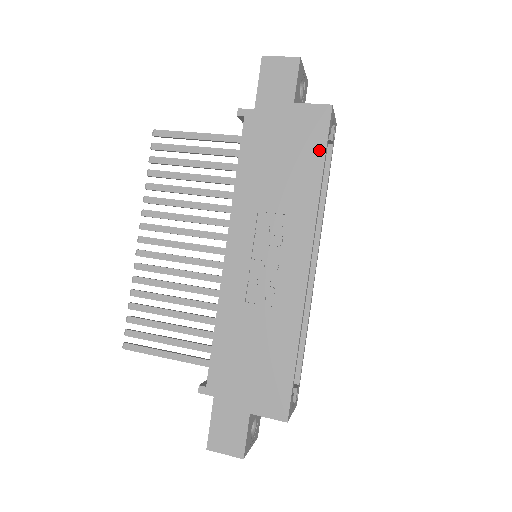
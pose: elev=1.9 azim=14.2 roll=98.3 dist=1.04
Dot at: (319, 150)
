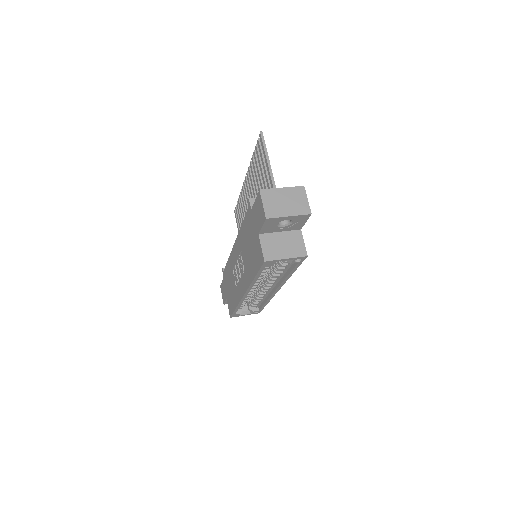
Dot at: (256, 268)
